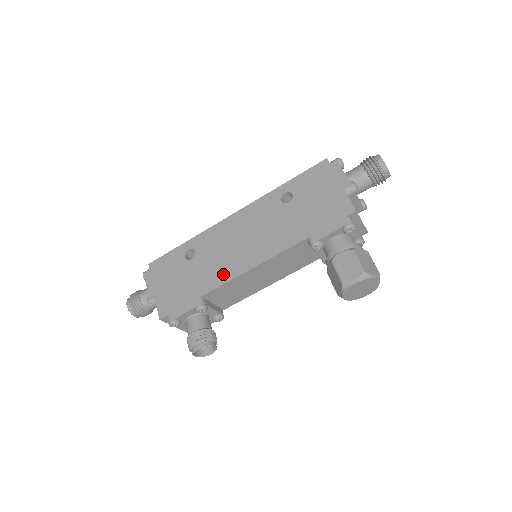
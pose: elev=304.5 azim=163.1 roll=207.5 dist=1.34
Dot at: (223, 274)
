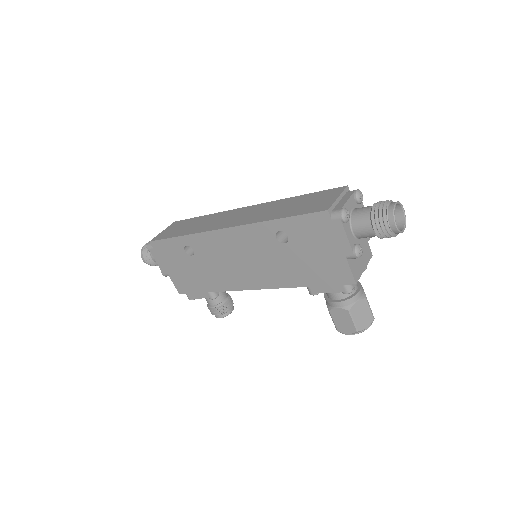
Dot at: (227, 283)
